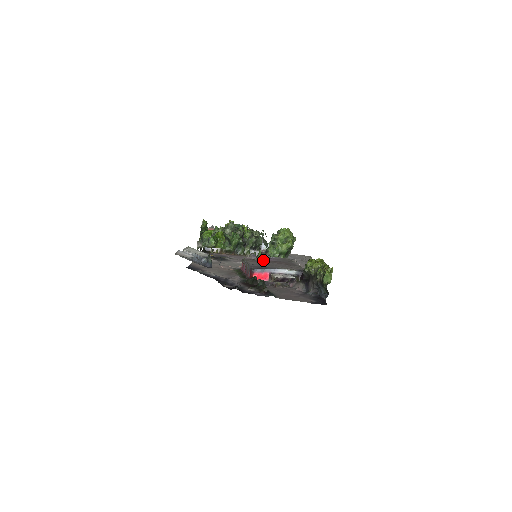
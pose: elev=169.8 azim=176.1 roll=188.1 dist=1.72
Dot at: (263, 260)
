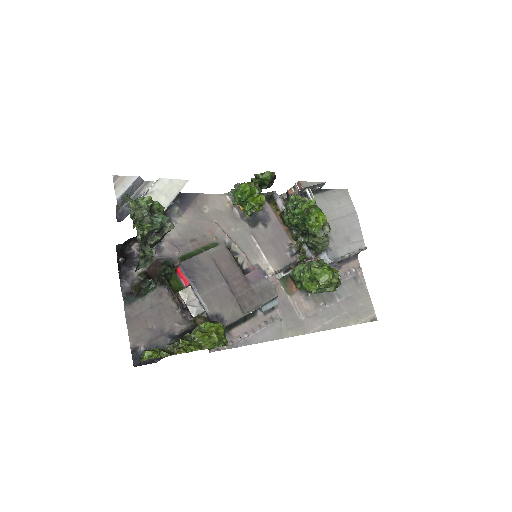
Dot at: (236, 267)
